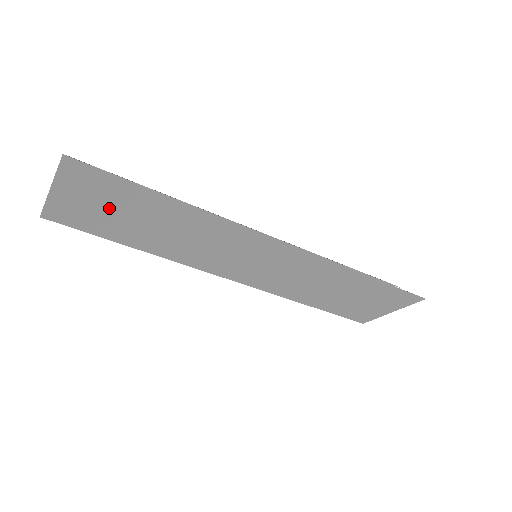
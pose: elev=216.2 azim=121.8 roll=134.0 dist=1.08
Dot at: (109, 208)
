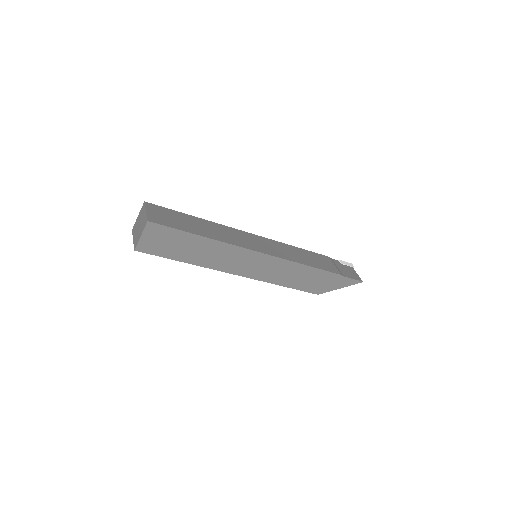
Dot at: (171, 245)
